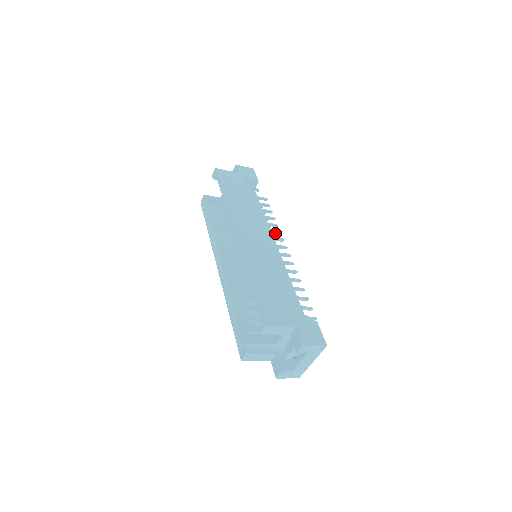
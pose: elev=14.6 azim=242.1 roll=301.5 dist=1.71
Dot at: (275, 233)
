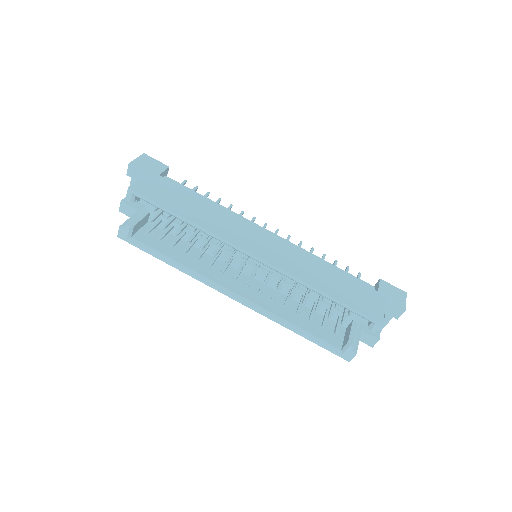
Dot at: occluded
